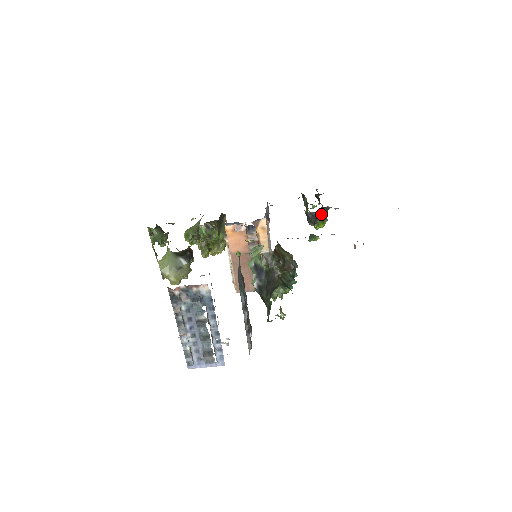
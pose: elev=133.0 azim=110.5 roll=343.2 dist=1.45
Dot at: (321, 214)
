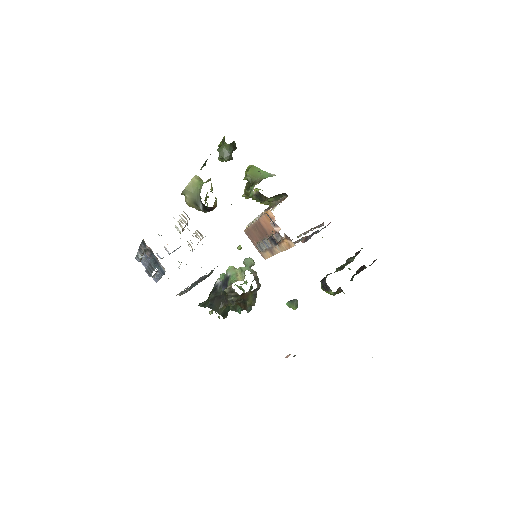
Dot at: (331, 292)
